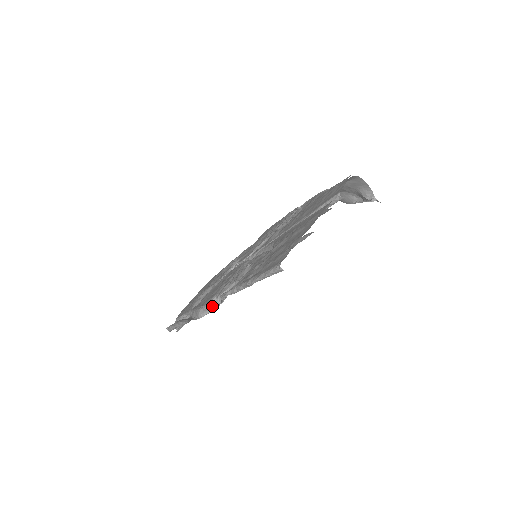
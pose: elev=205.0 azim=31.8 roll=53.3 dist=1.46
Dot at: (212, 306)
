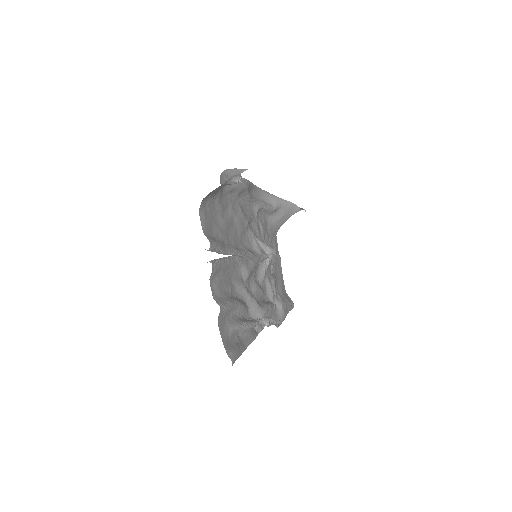
Dot at: (270, 325)
